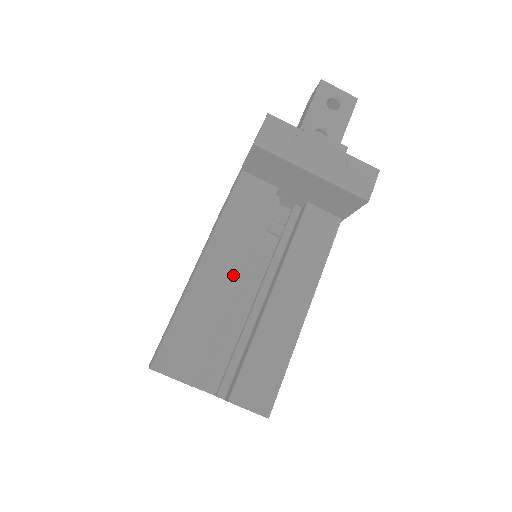
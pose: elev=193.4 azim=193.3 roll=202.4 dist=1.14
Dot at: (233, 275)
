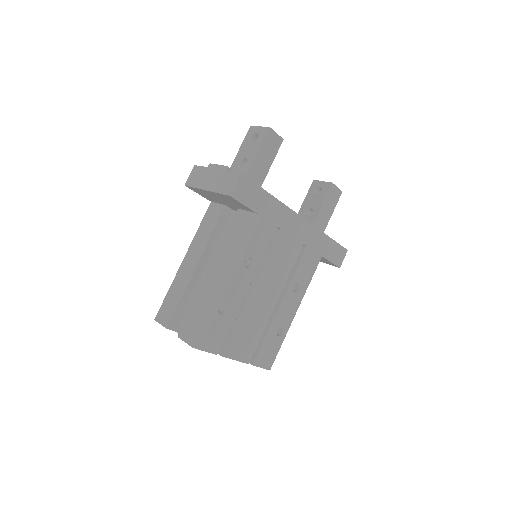
Dot at: (194, 264)
